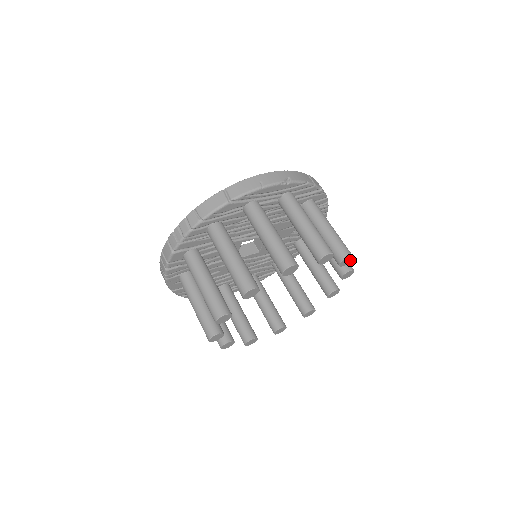
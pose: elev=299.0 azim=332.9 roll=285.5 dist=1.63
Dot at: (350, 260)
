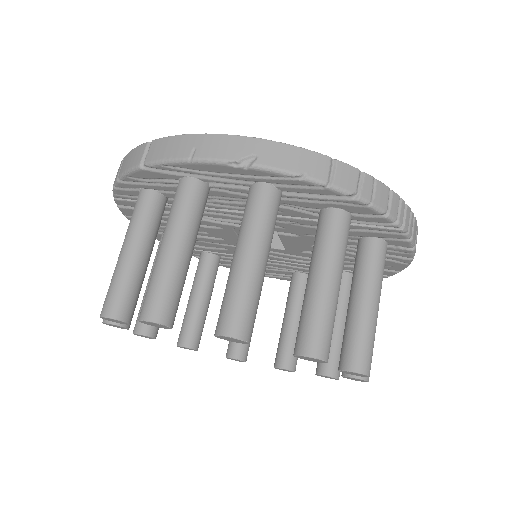
Dot at: (322, 360)
